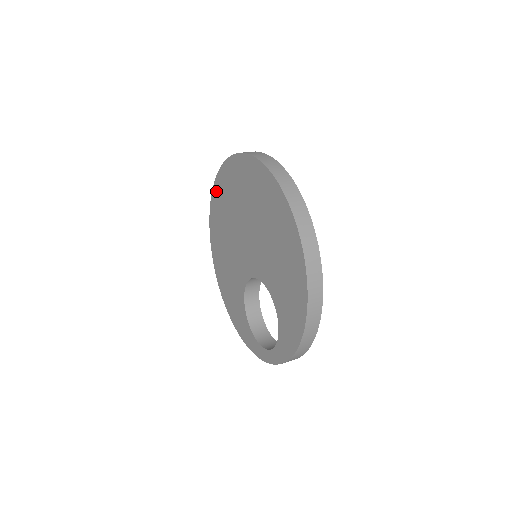
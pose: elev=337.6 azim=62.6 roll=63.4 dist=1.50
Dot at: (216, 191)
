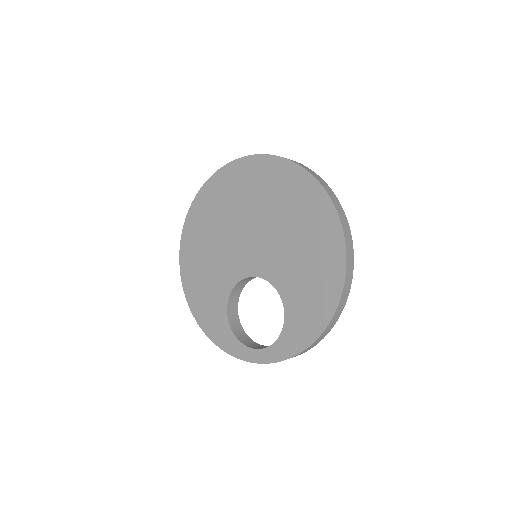
Dot at: (212, 185)
